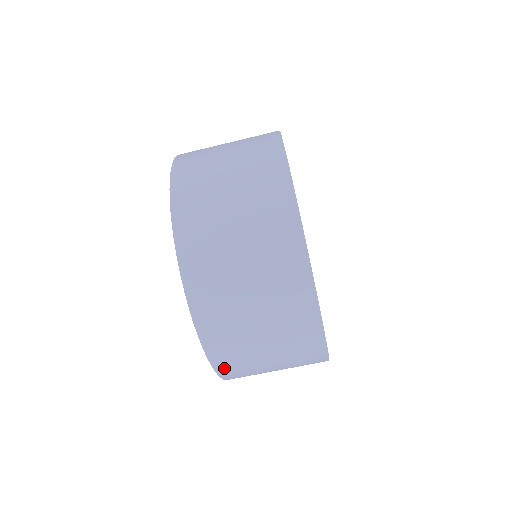
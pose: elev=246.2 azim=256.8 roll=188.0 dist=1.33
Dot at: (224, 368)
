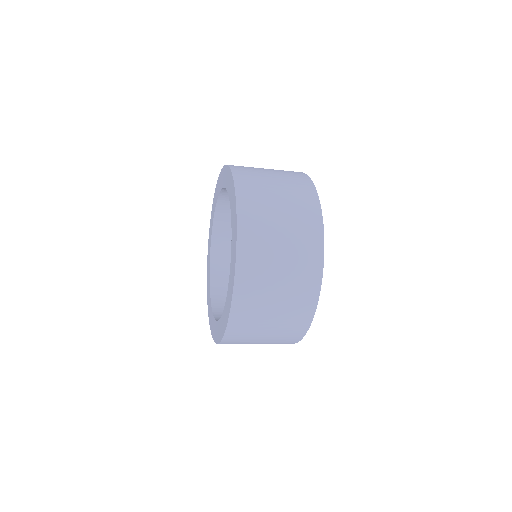
Dot at: occluded
